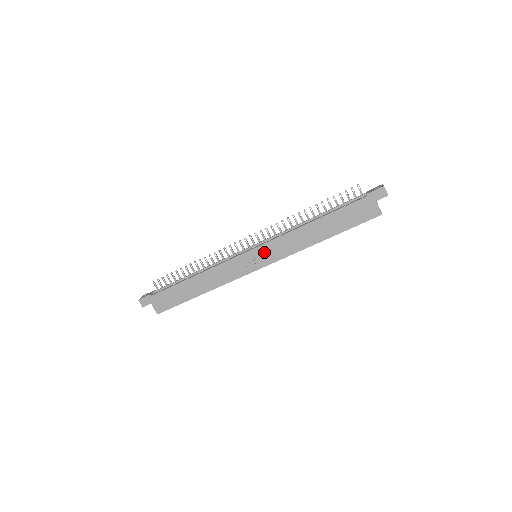
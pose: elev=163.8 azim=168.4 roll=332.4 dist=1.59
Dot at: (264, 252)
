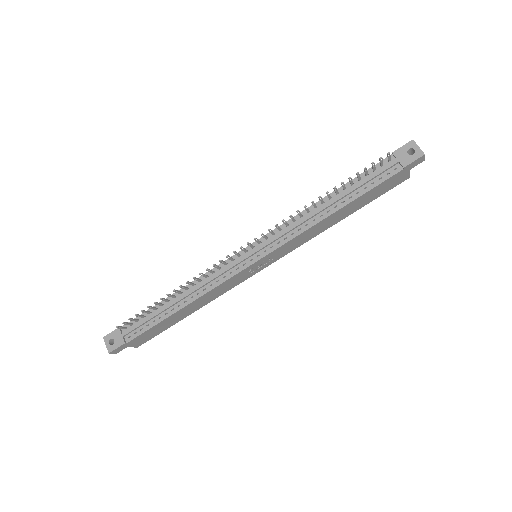
Dot at: (273, 256)
